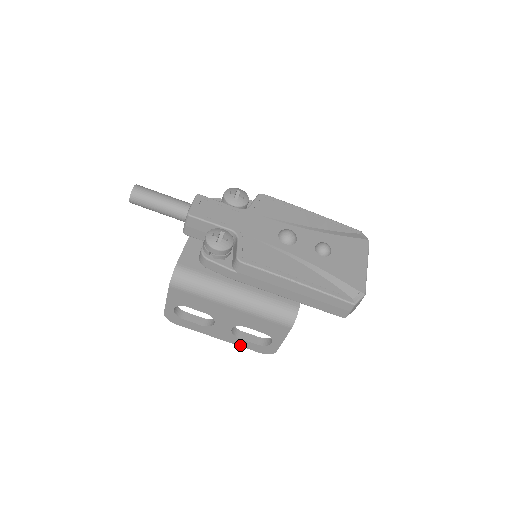
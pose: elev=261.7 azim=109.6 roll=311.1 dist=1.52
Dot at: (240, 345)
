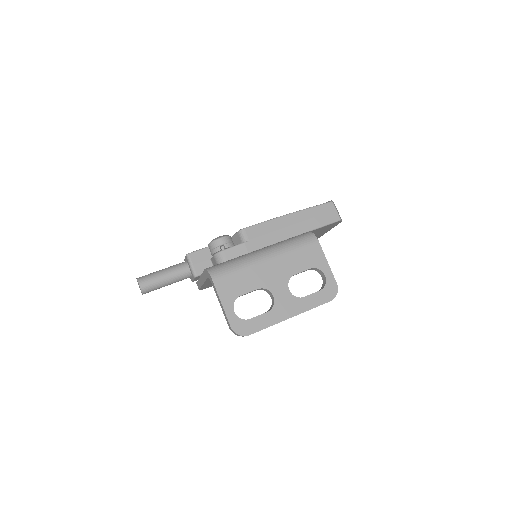
Dot at: (311, 307)
